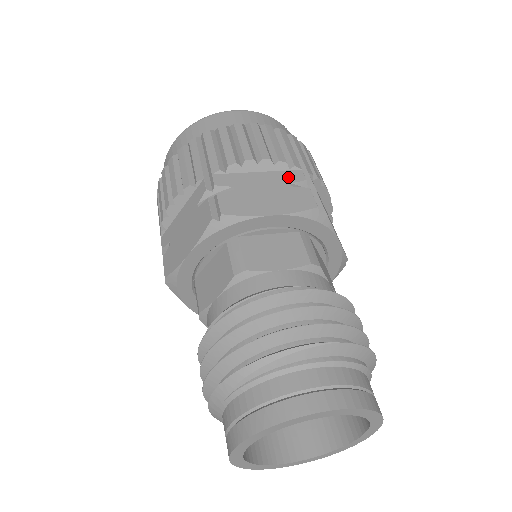
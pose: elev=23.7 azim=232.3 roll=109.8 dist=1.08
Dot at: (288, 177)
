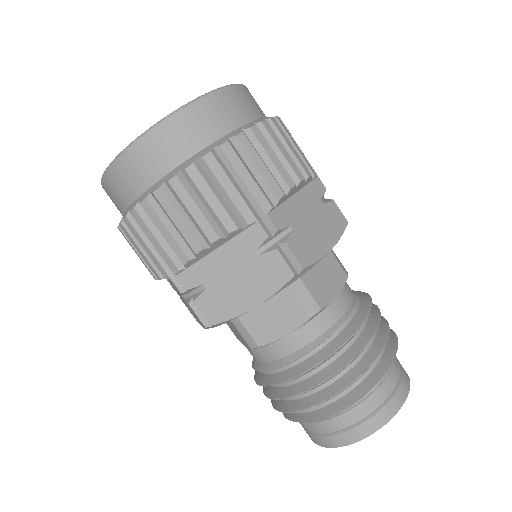
Dot at: (315, 192)
